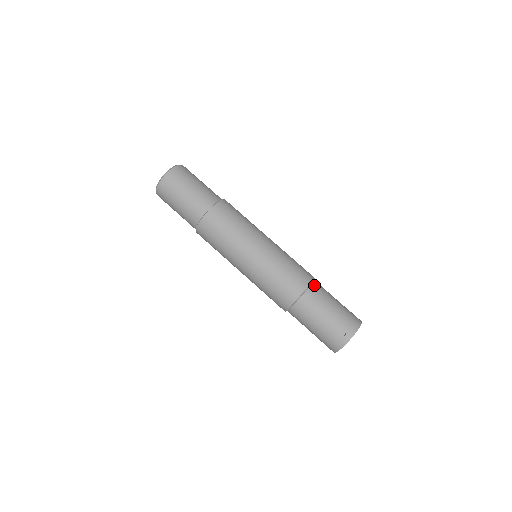
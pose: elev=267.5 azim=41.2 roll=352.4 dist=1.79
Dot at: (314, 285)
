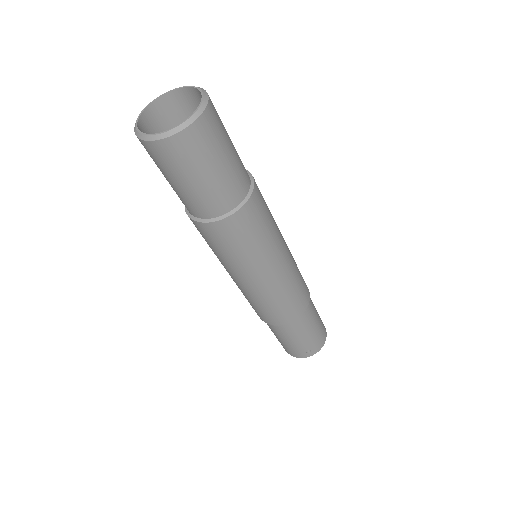
Dot at: (308, 306)
